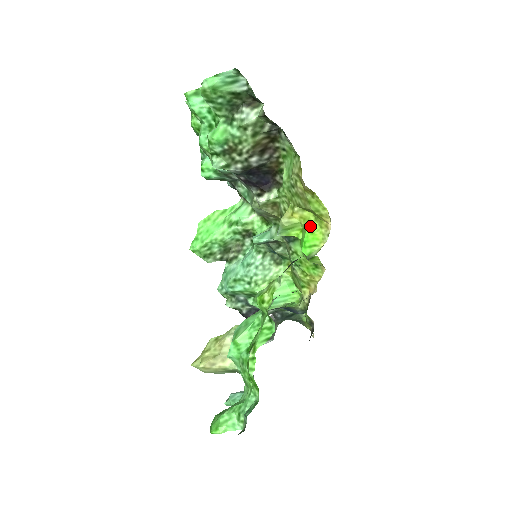
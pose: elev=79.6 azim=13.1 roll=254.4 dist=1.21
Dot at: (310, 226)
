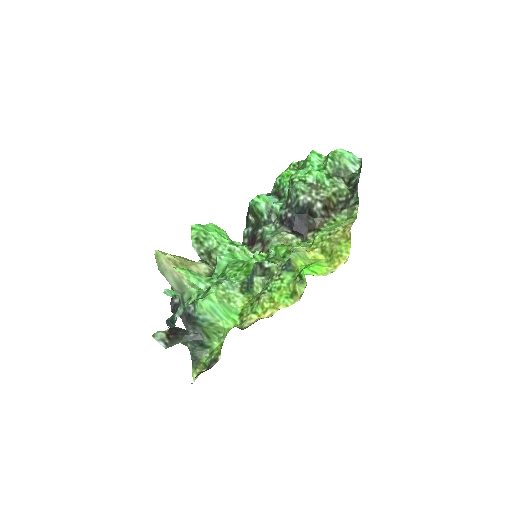
Dot at: (319, 263)
